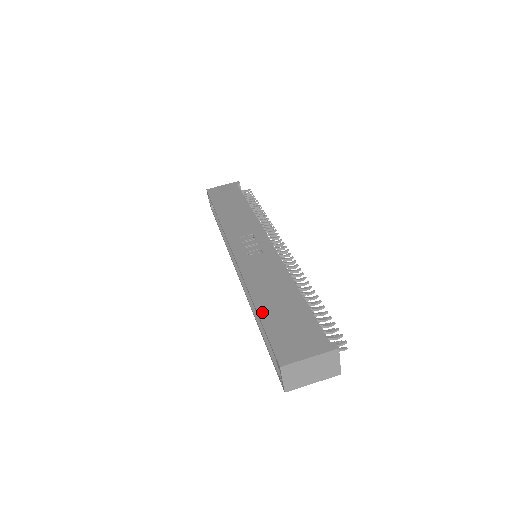
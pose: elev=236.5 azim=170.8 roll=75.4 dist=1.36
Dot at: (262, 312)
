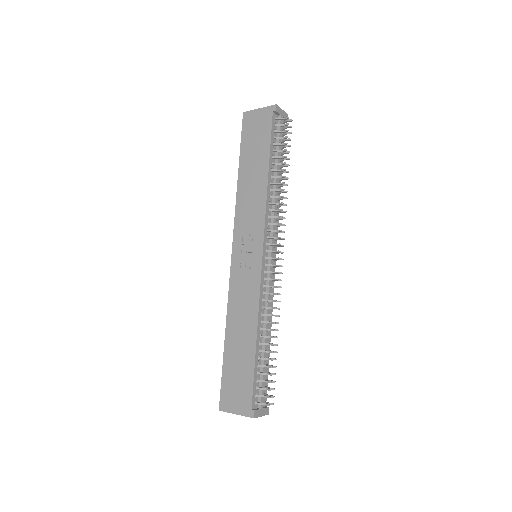
Dot at: (226, 351)
